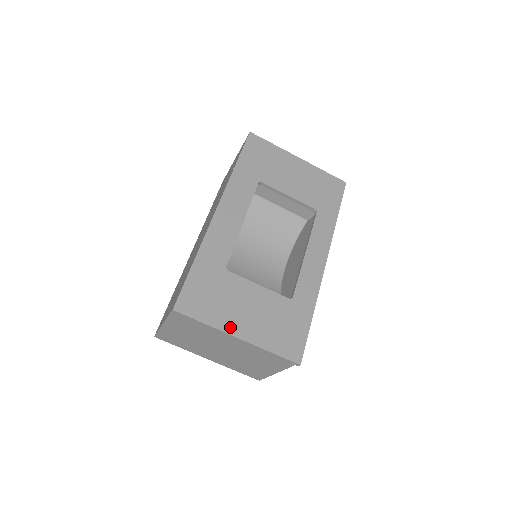
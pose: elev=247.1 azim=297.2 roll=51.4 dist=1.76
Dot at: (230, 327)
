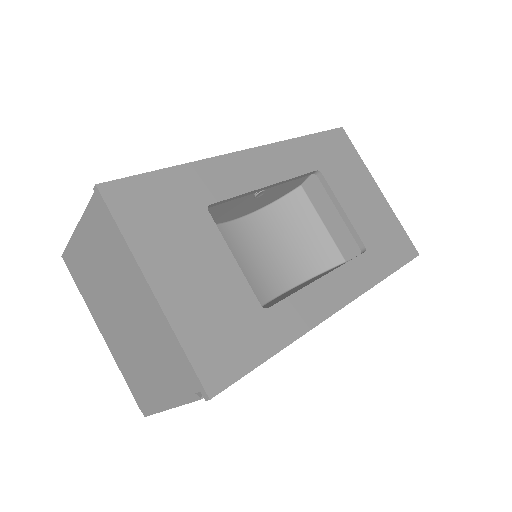
Dot at: (152, 267)
